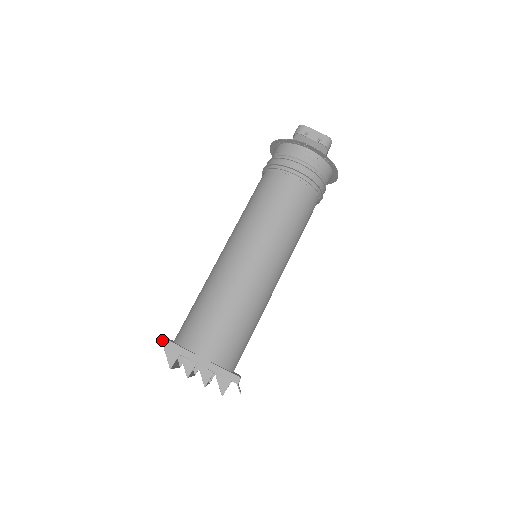
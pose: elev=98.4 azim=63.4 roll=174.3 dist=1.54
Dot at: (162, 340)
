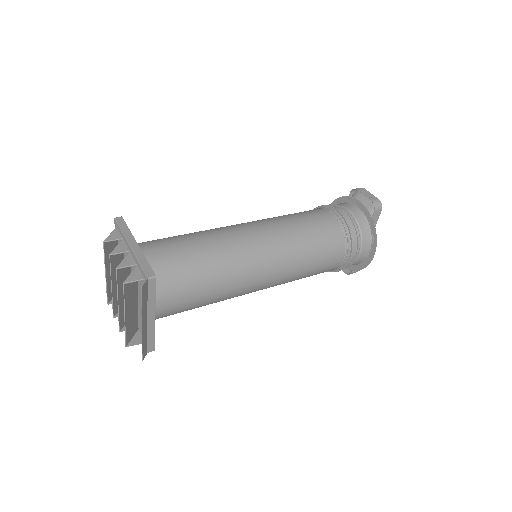
Dot at: (120, 219)
